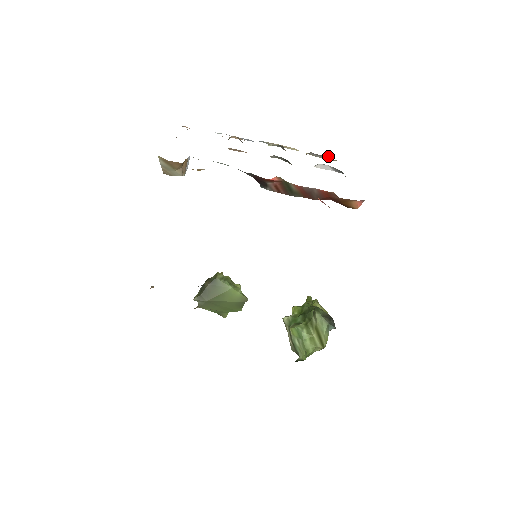
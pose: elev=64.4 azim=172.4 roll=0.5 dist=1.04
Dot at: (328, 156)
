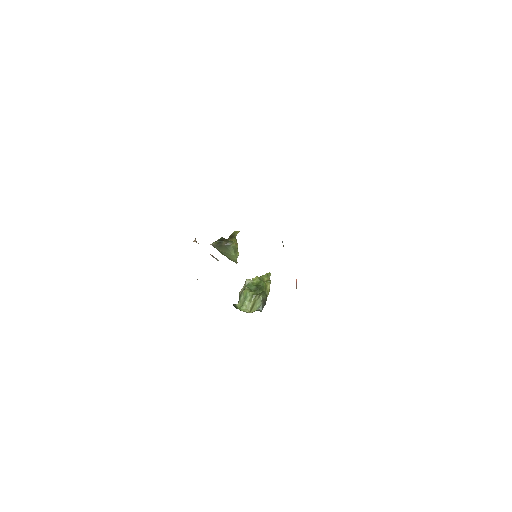
Dot at: occluded
